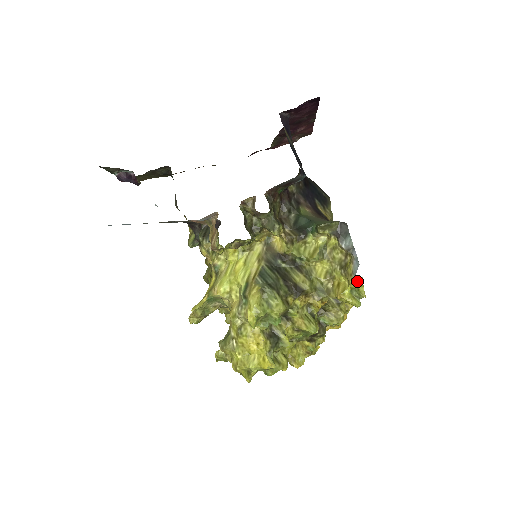
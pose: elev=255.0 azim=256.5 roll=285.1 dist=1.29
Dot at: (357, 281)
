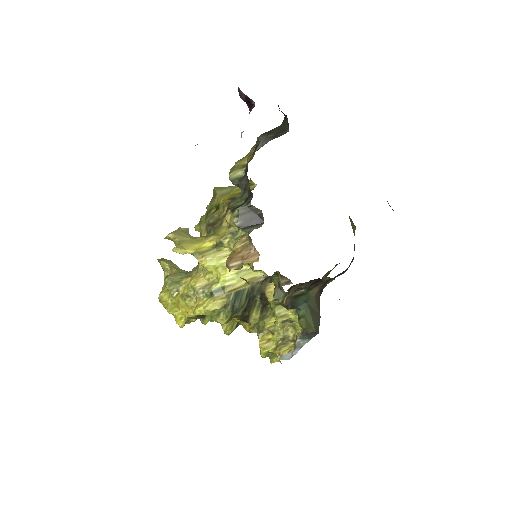
Dot at: occluded
